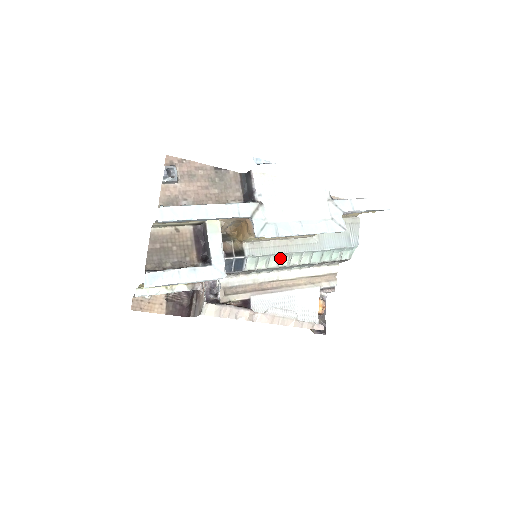
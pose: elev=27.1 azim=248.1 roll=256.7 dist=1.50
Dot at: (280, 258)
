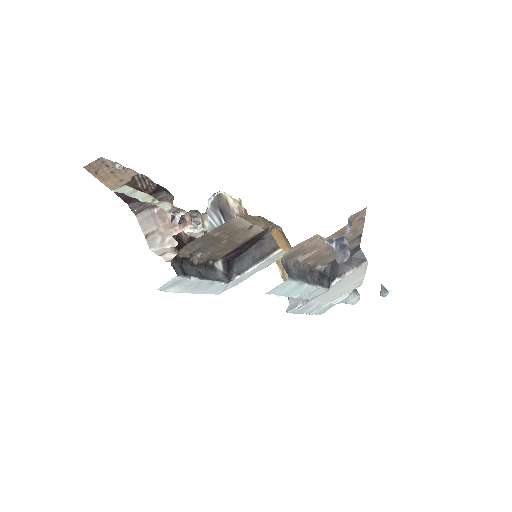
Dot at: occluded
